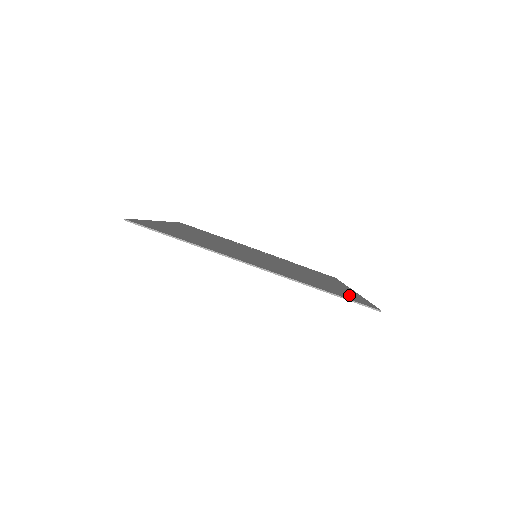
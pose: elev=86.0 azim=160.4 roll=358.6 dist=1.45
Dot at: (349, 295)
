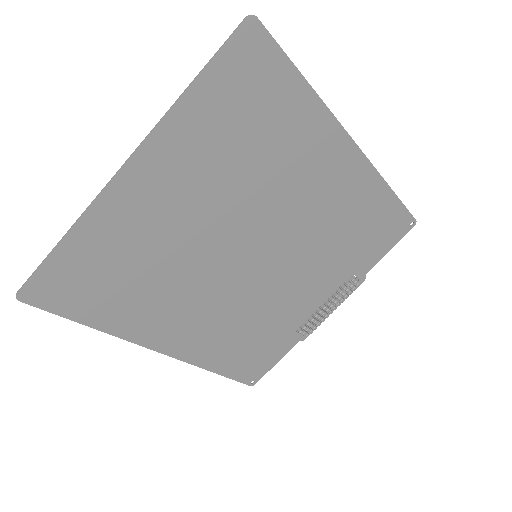
Dot at: (265, 87)
